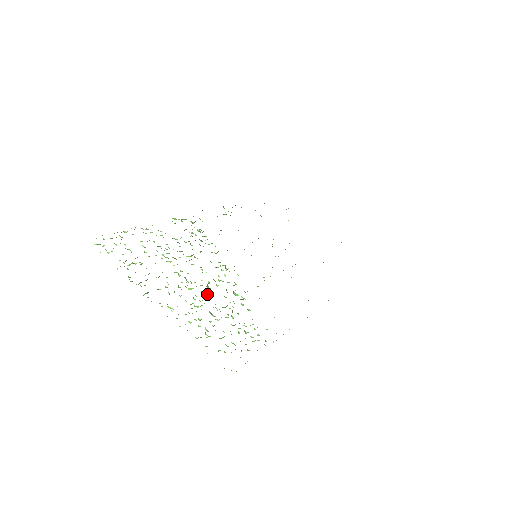
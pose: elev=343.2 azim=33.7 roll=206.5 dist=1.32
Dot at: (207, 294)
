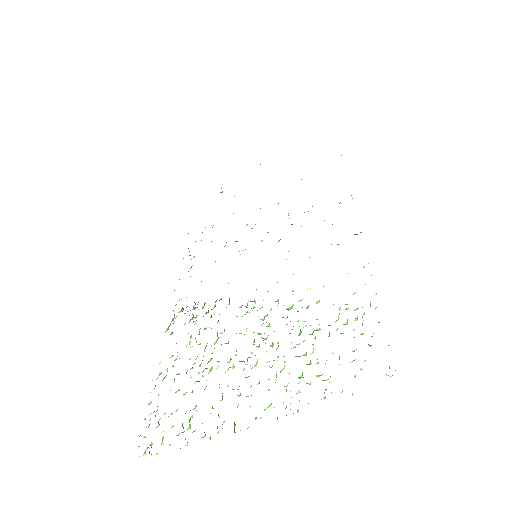
Dot at: occluded
